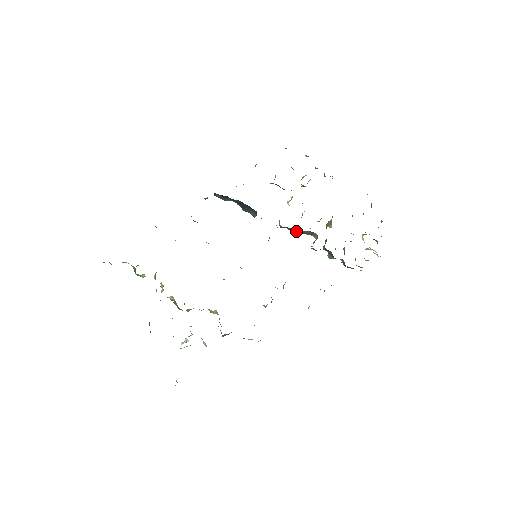
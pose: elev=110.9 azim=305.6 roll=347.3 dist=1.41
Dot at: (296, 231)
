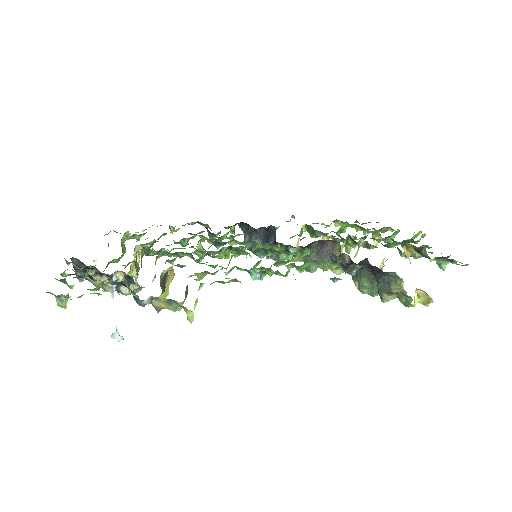
Dot at: (319, 257)
